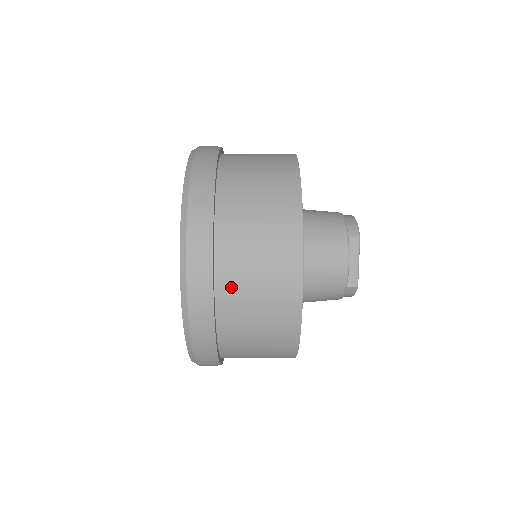
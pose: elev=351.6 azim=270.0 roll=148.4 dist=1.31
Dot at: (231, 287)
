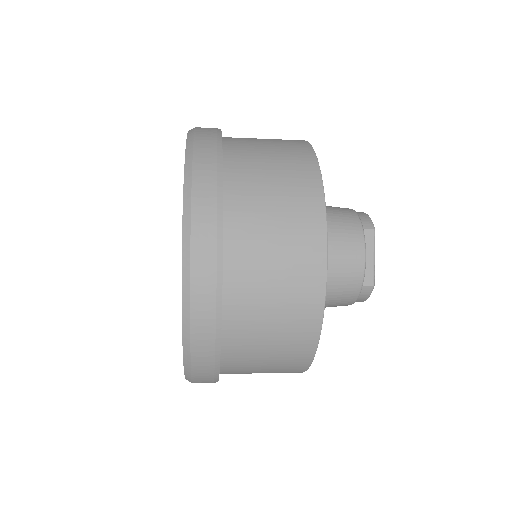
Dot at: (243, 267)
